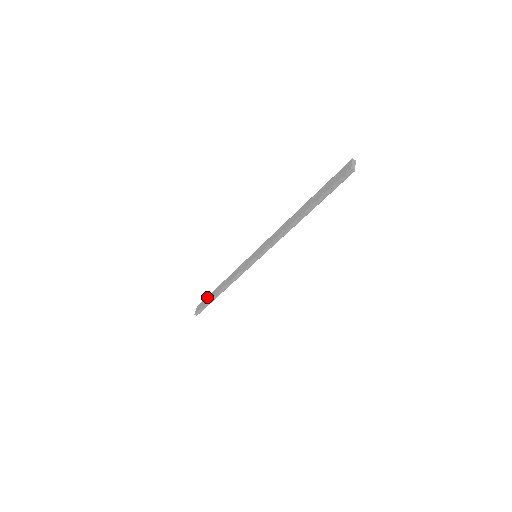
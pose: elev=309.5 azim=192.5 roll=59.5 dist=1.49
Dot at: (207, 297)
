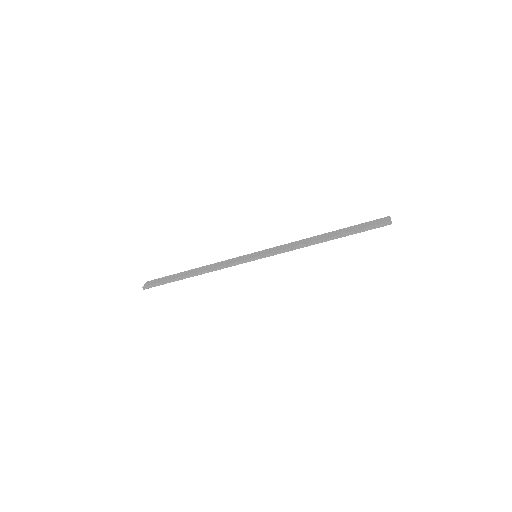
Dot at: (168, 276)
